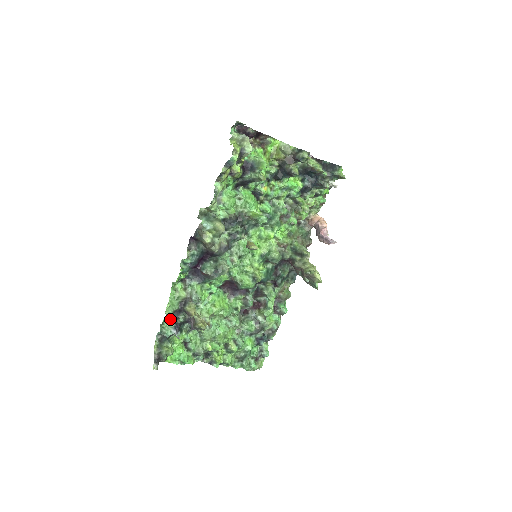
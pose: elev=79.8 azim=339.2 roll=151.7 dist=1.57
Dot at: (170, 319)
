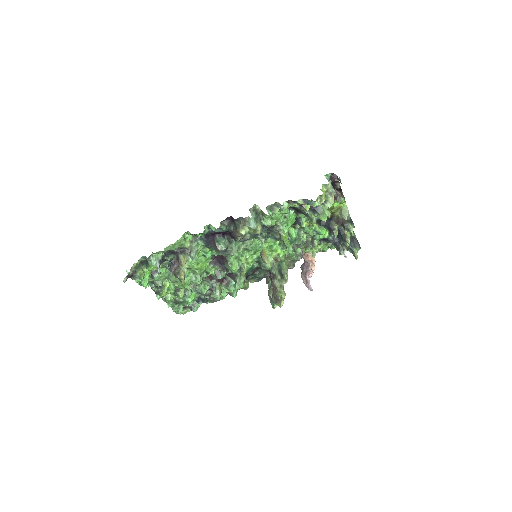
Dot at: (162, 253)
